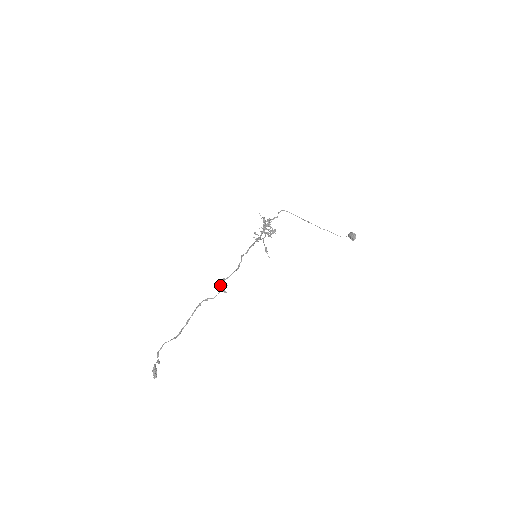
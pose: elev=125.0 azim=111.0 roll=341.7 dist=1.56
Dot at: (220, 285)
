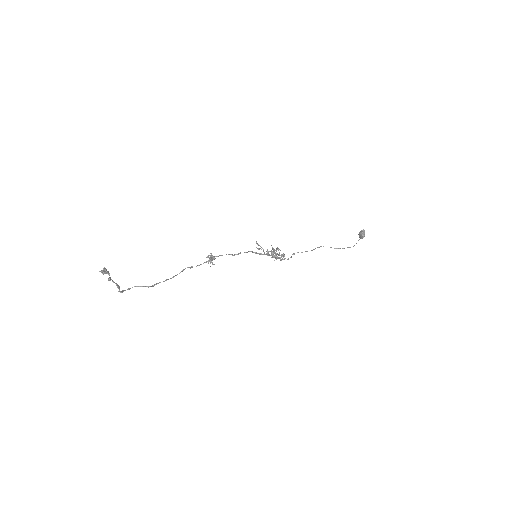
Dot at: (209, 261)
